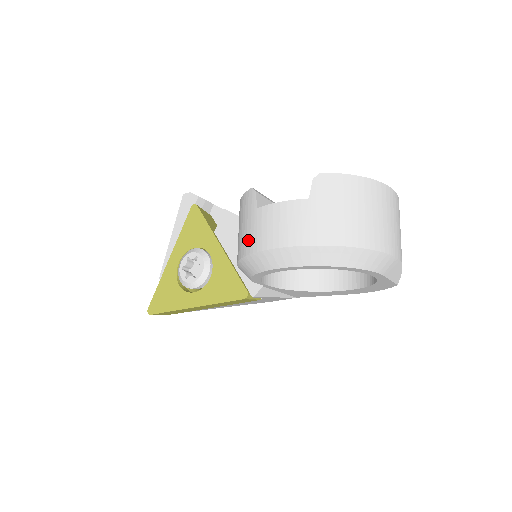
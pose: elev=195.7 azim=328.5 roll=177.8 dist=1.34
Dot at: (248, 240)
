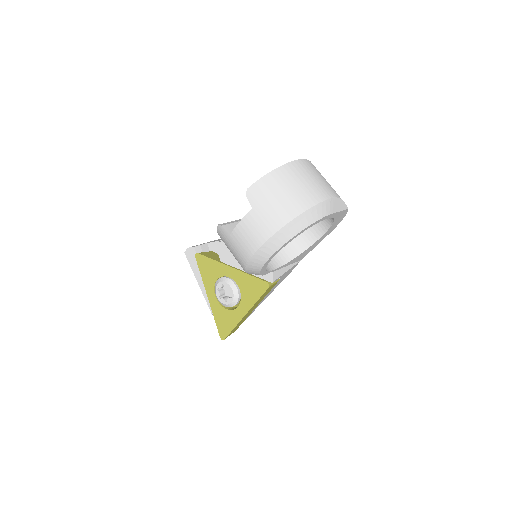
Dot at: (240, 256)
